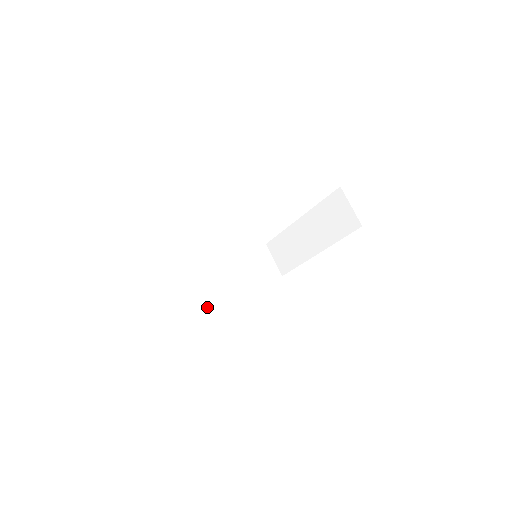
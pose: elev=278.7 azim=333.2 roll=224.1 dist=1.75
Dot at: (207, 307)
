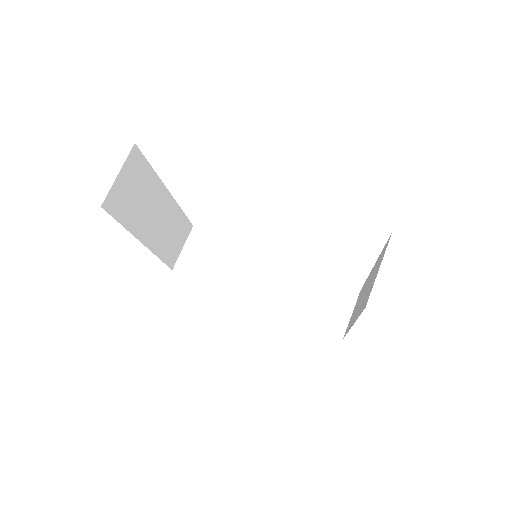
Dot at: (217, 286)
